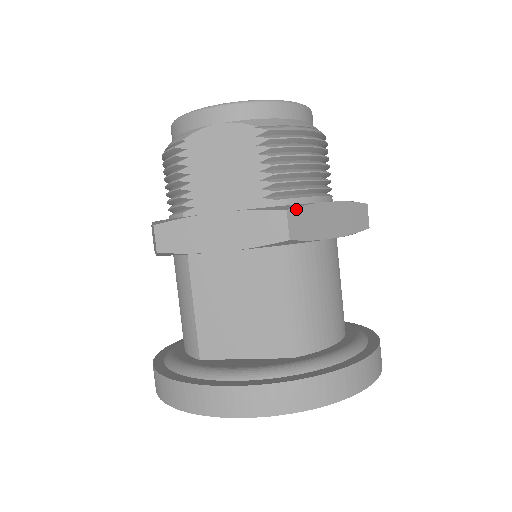
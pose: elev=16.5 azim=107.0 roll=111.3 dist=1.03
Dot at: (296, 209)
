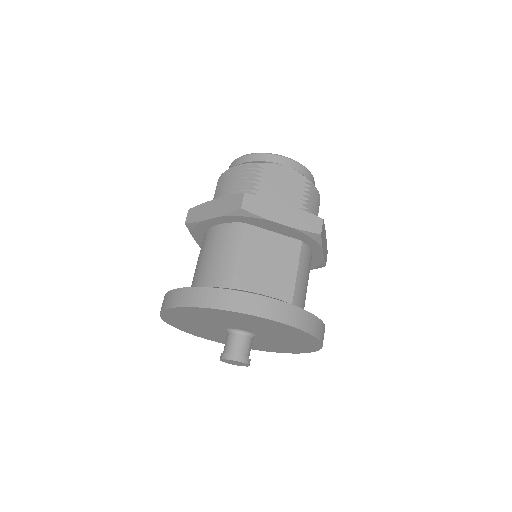
Dot at: occluded
